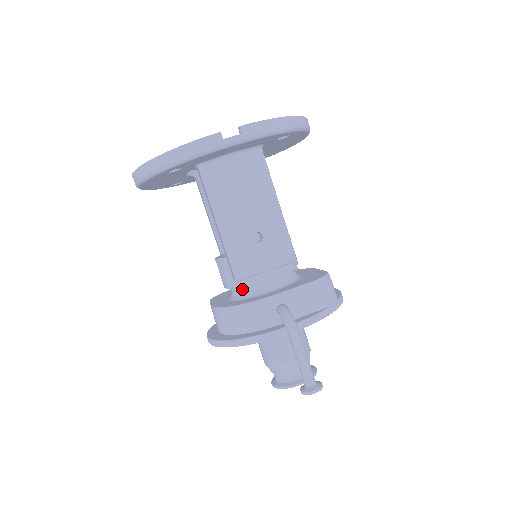
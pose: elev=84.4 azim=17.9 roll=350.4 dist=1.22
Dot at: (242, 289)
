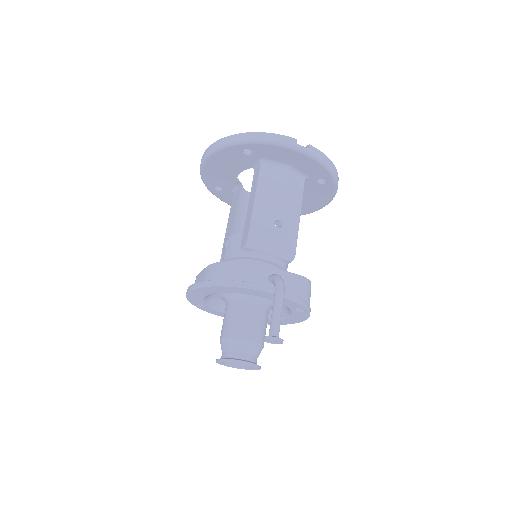
Dot at: occluded
